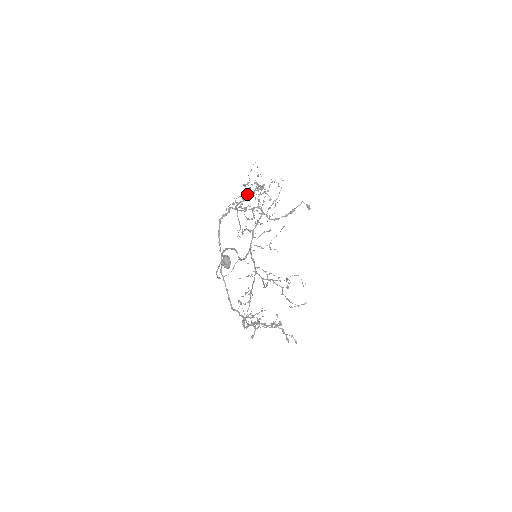
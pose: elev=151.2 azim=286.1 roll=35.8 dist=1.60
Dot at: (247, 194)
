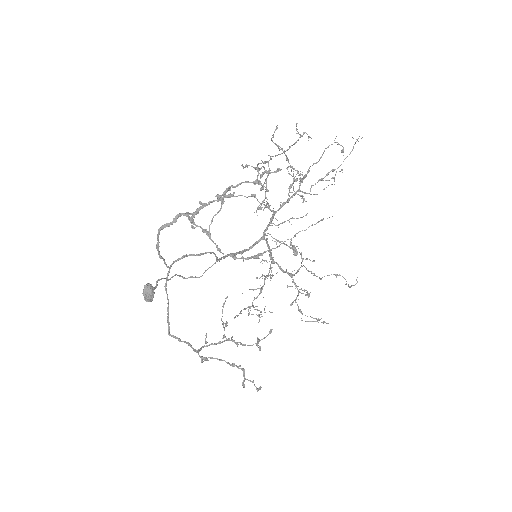
Dot at: (234, 186)
